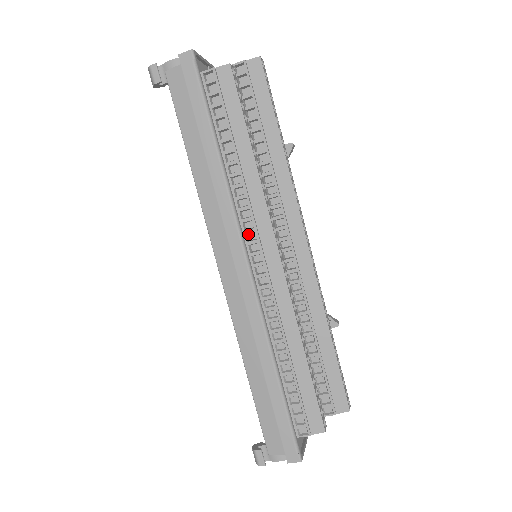
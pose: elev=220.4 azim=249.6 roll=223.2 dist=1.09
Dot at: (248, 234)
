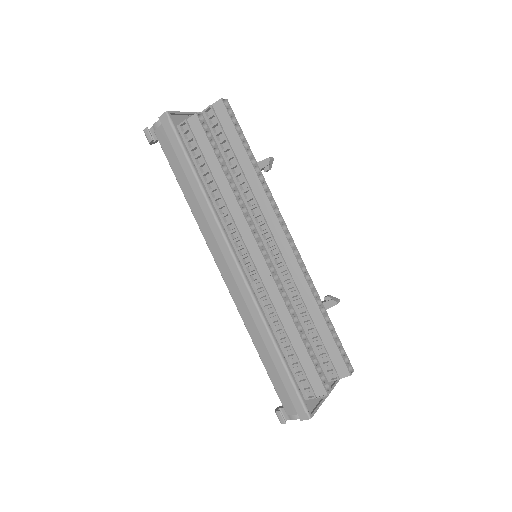
Dot at: (237, 242)
